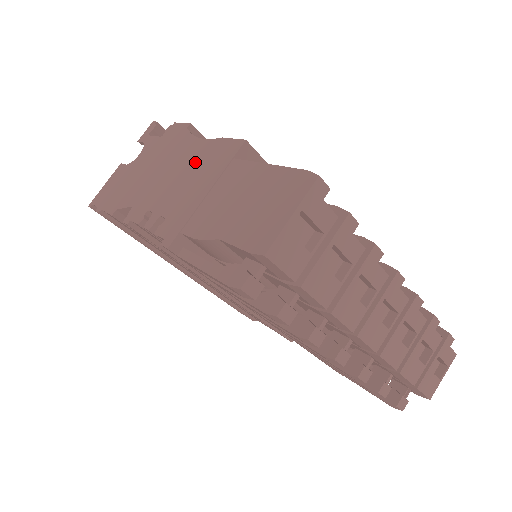
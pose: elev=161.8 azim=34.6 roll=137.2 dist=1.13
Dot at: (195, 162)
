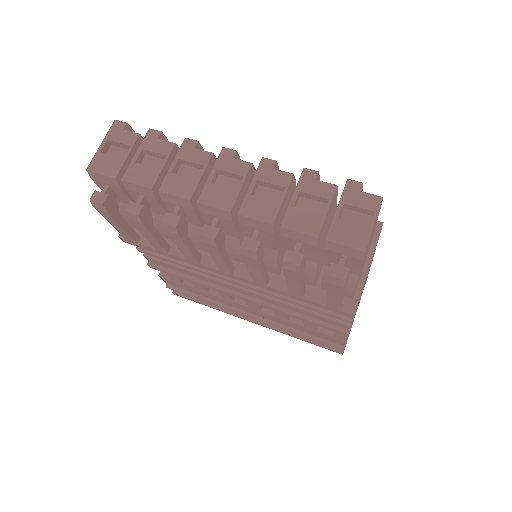
Dot at: occluded
